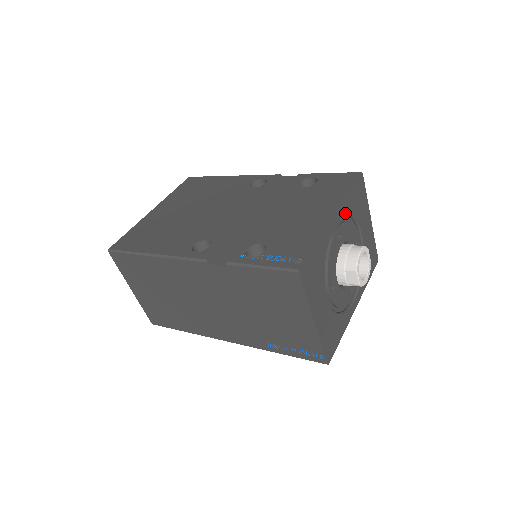
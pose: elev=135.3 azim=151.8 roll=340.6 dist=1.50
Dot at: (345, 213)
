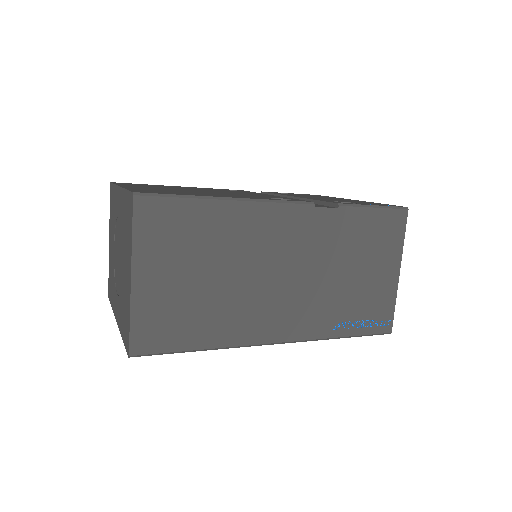
Dot at: occluded
